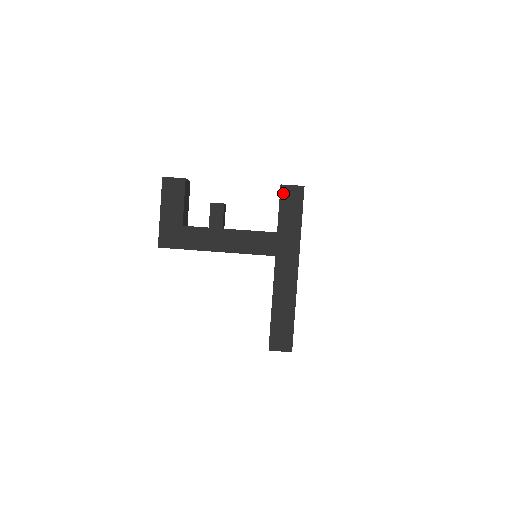
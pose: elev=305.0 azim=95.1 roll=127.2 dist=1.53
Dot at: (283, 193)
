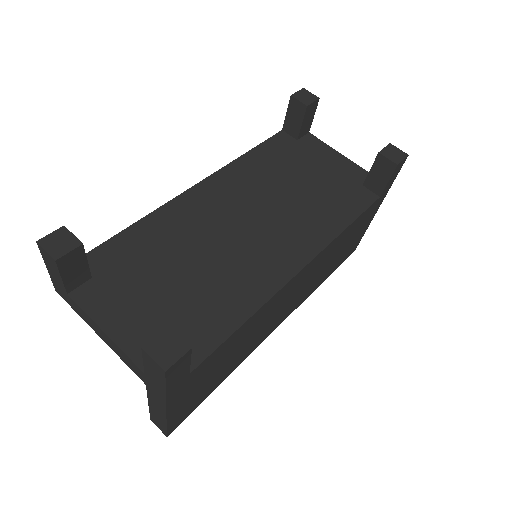
Dot at: (145, 356)
